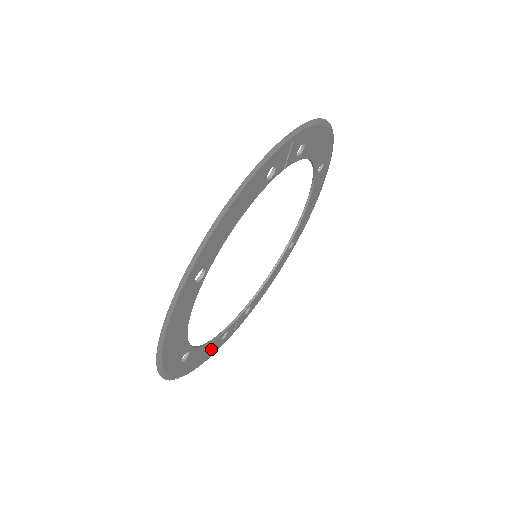
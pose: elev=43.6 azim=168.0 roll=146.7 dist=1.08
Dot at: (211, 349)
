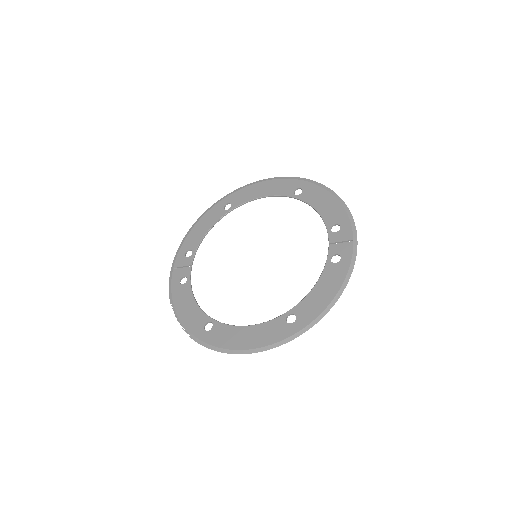
Dot at: (183, 296)
